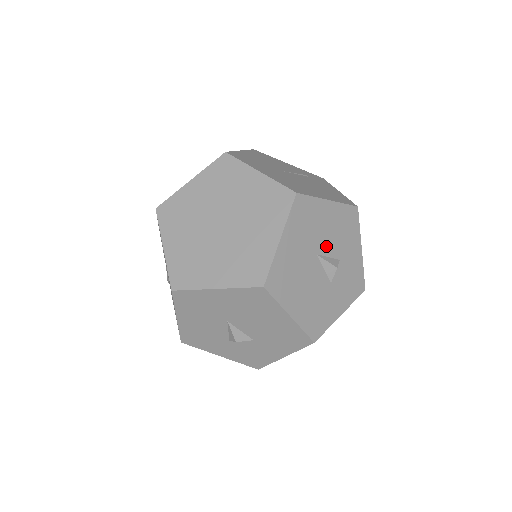
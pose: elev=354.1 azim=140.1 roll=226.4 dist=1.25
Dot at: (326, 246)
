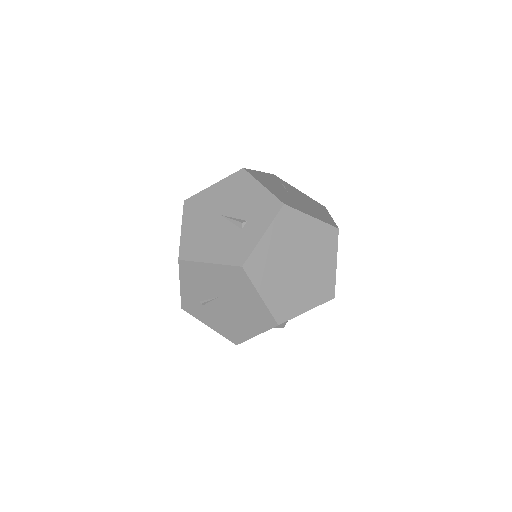
Dot at: occluded
